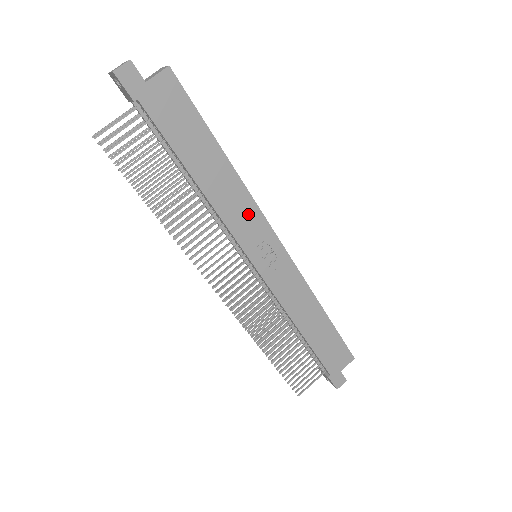
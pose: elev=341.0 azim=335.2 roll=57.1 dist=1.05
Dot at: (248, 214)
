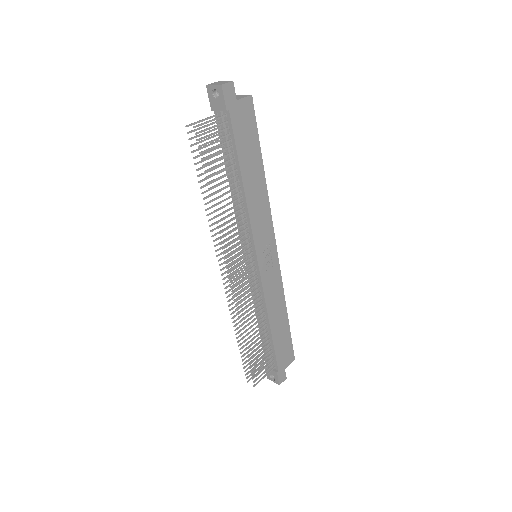
Dot at: (265, 219)
